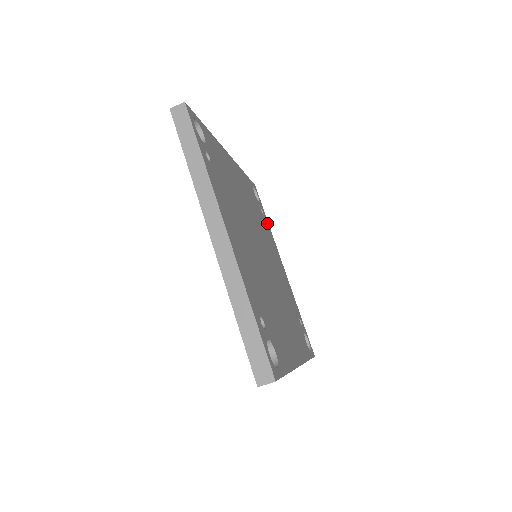
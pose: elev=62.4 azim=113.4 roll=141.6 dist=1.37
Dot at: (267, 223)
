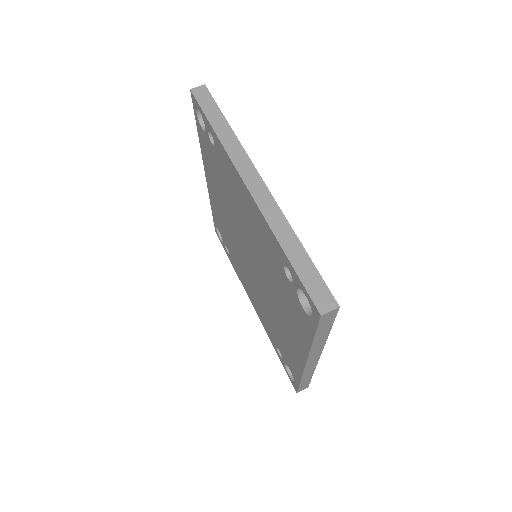
Dot at: occluded
